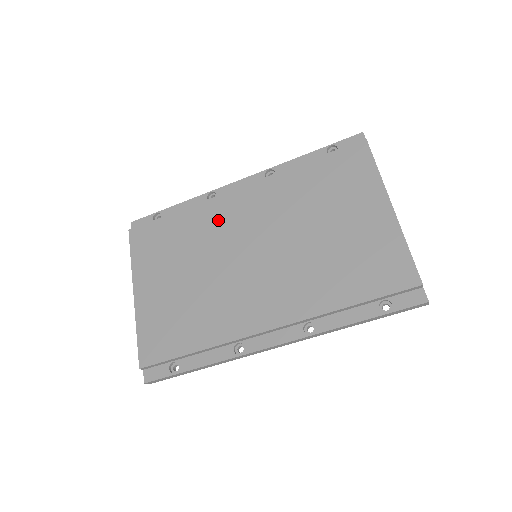
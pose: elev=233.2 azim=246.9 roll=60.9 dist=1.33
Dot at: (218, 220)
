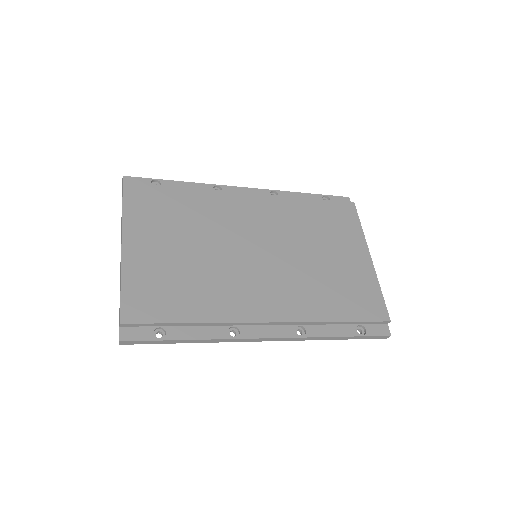
Dot at: (226, 212)
